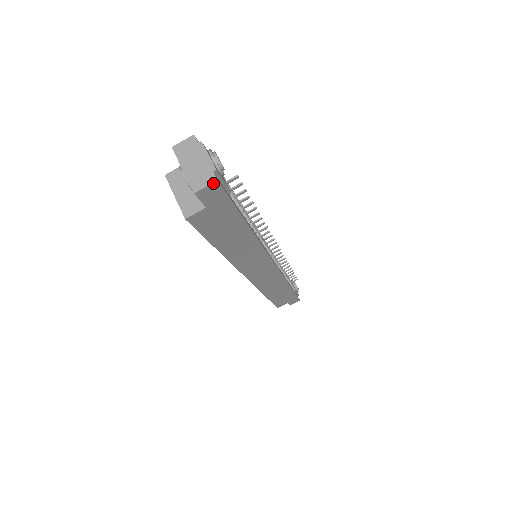
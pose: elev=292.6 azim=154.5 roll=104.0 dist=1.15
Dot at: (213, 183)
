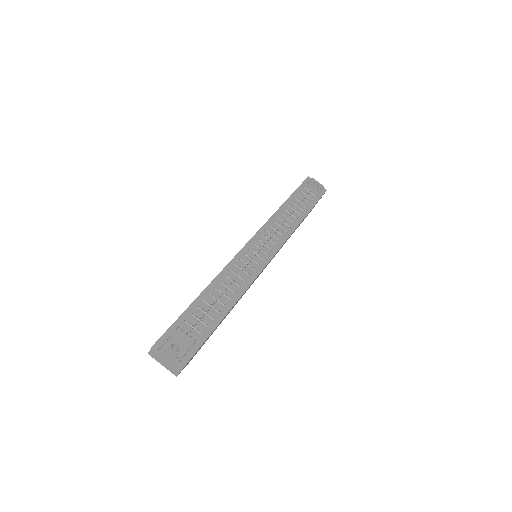
Dot at: occluded
